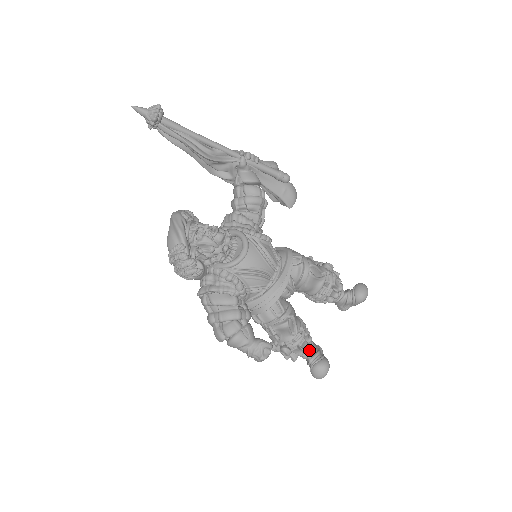
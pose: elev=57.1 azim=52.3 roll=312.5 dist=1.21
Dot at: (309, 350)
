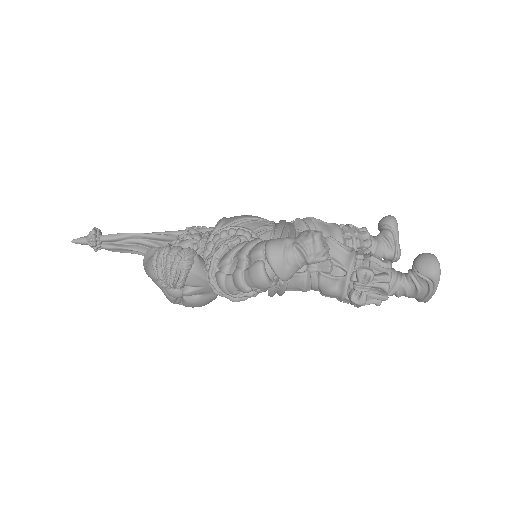
Dot at: (397, 273)
